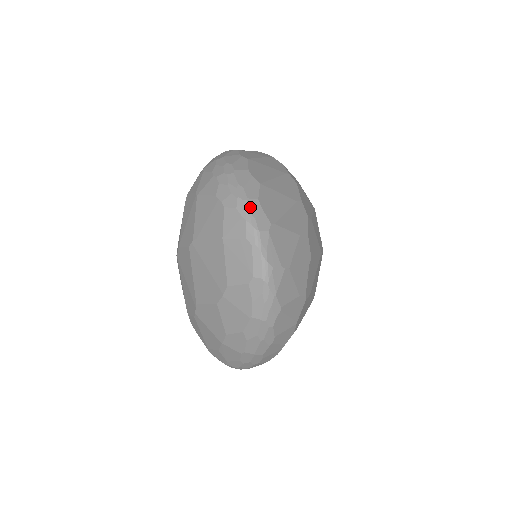
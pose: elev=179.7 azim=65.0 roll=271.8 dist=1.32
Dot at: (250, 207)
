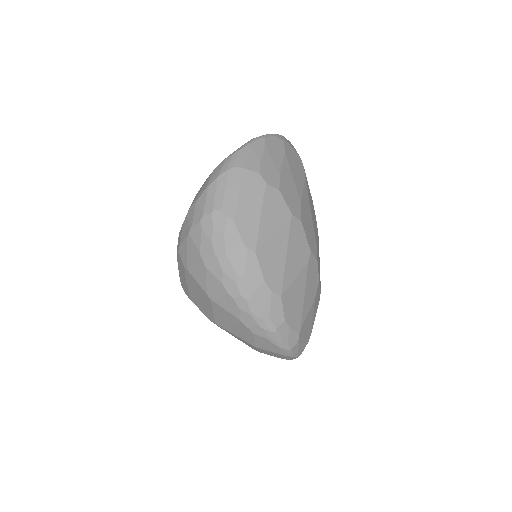
Dot at: (280, 336)
